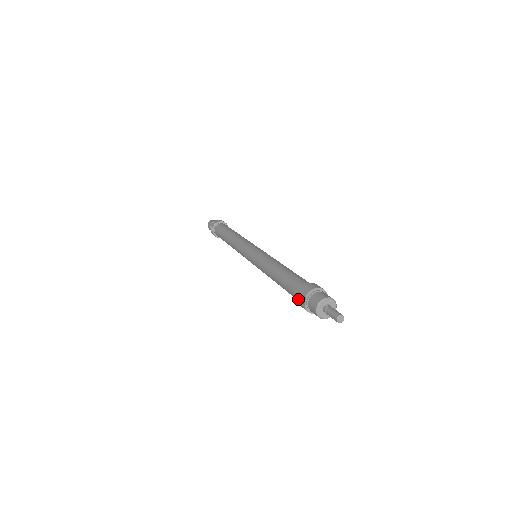
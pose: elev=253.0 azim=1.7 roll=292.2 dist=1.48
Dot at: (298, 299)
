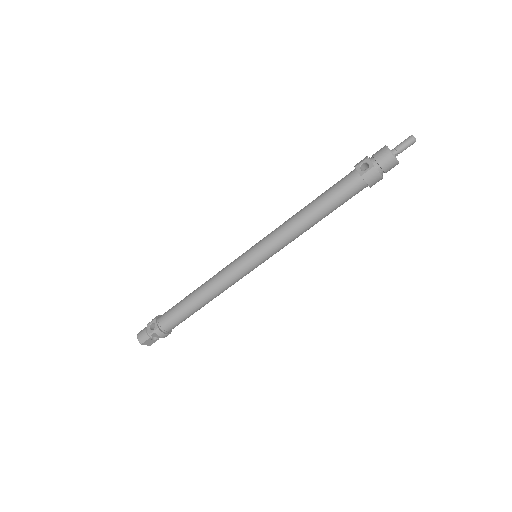
Dot at: (360, 172)
